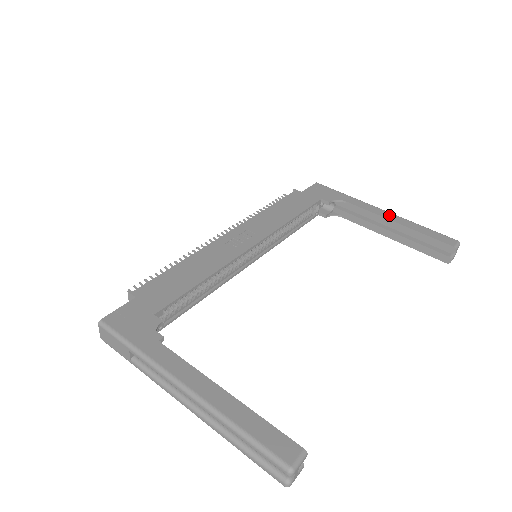
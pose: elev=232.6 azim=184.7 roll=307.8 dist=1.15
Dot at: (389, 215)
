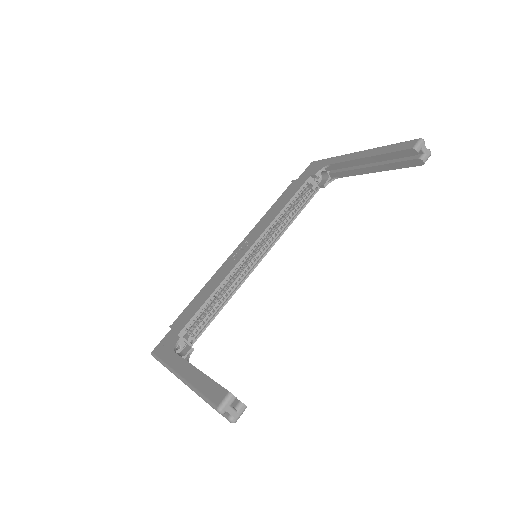
Dot at: (361, 154)
